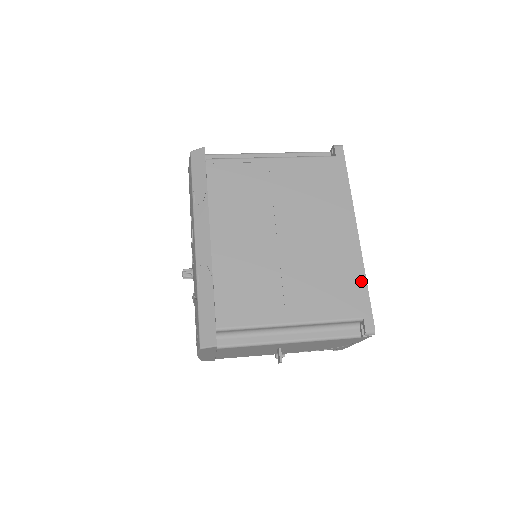
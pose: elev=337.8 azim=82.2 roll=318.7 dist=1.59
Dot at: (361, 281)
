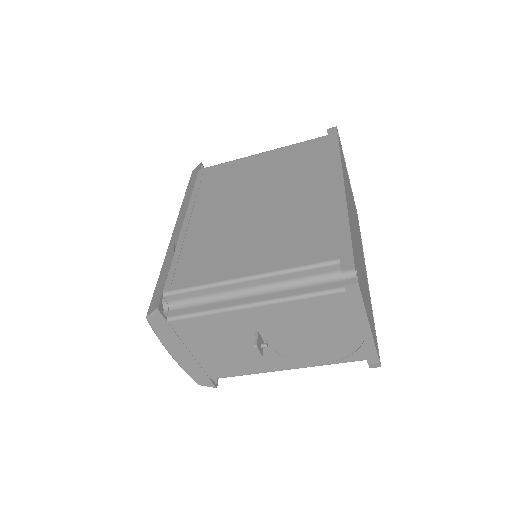
Dot at: (342, 225)
